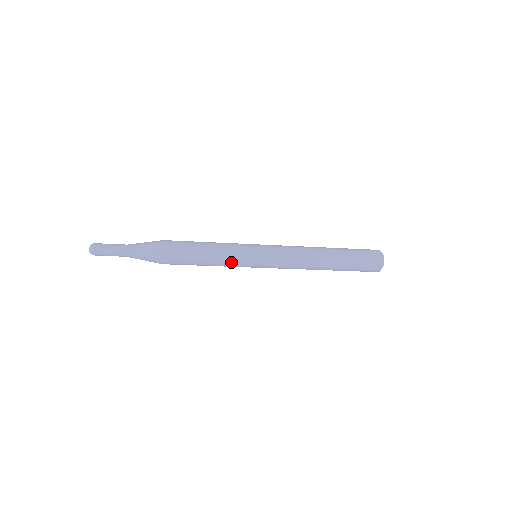
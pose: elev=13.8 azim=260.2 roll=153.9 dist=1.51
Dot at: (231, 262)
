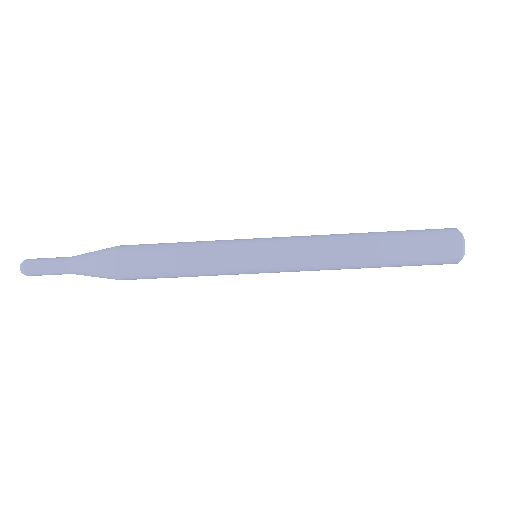
Dot at: (215, 259)
